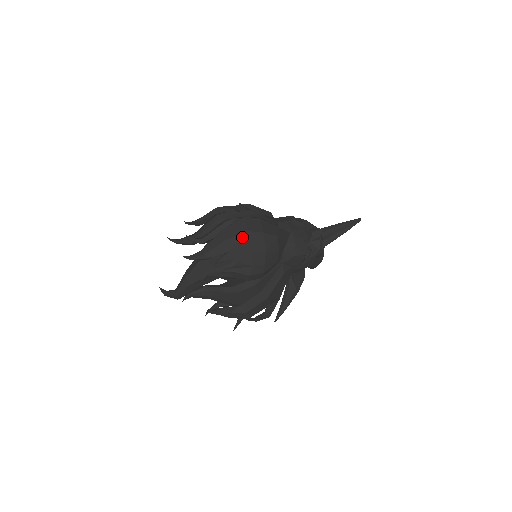
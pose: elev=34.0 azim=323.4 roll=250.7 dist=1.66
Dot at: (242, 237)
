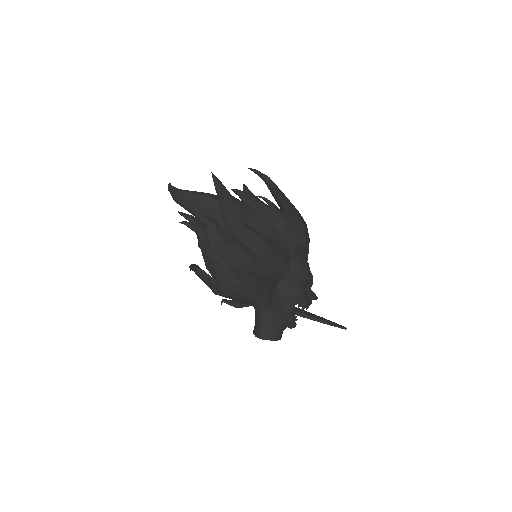
Dot at: (294, 207)
